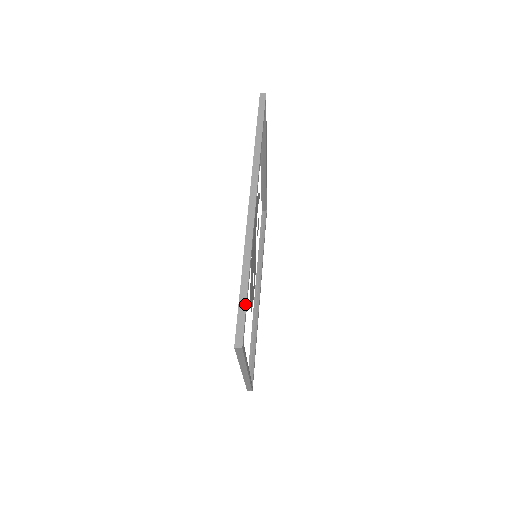
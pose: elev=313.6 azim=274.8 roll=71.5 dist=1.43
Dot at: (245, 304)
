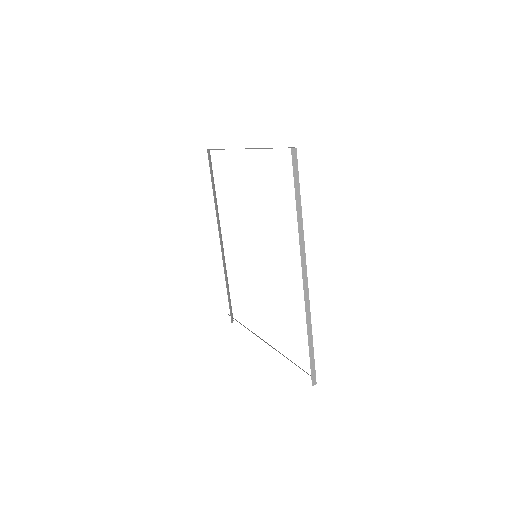
Dot at: occluded
